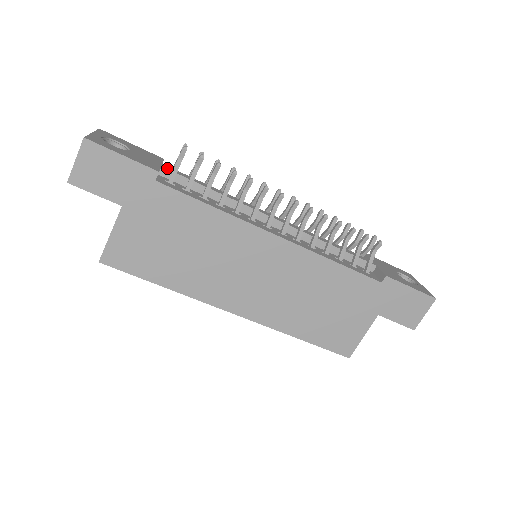
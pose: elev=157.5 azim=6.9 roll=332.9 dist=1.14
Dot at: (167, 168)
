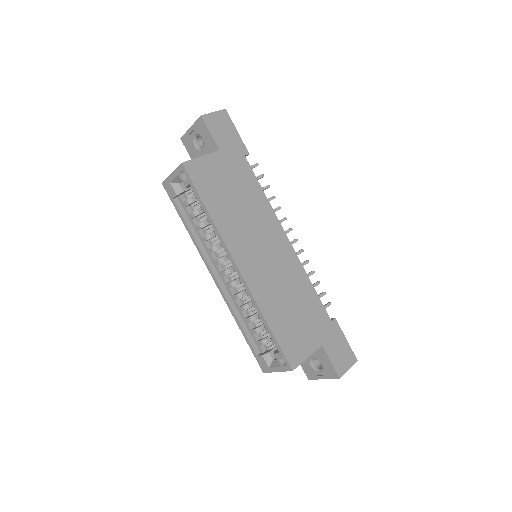
Dot at: occluded
